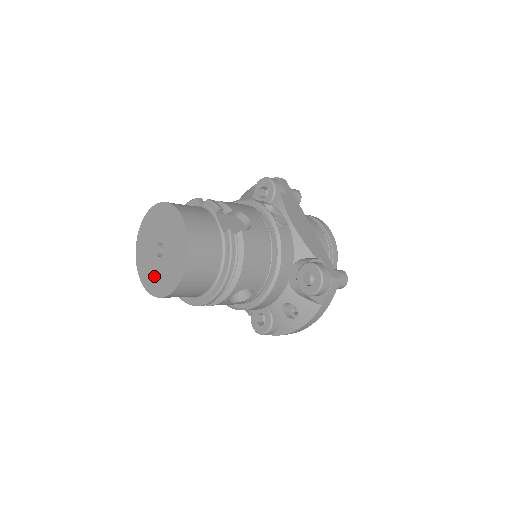
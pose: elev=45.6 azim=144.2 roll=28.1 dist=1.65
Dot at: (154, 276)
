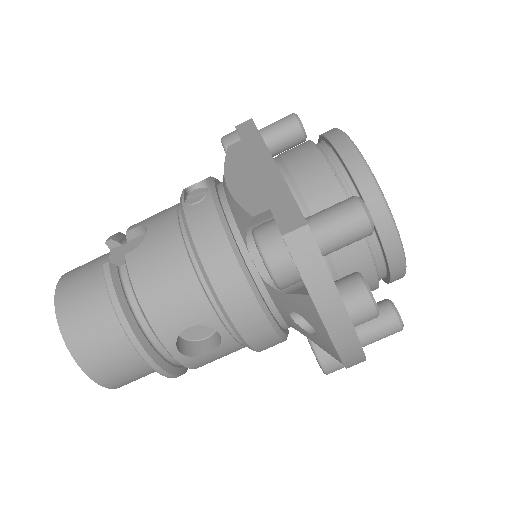
Dot at: occluded
